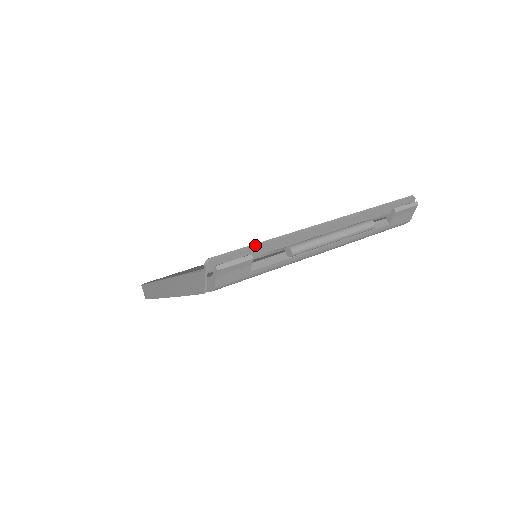
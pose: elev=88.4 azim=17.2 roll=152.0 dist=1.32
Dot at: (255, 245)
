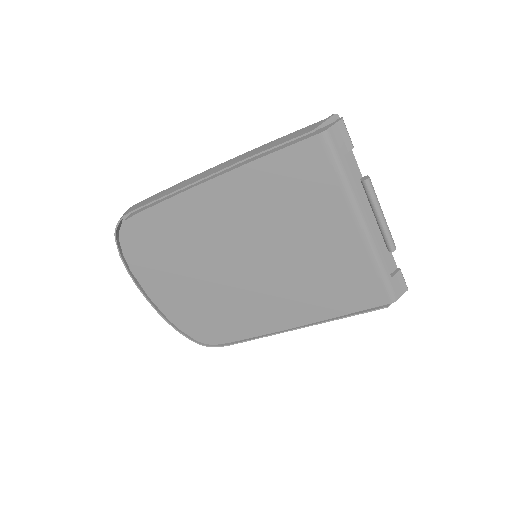
Dot at: (352, 152)
